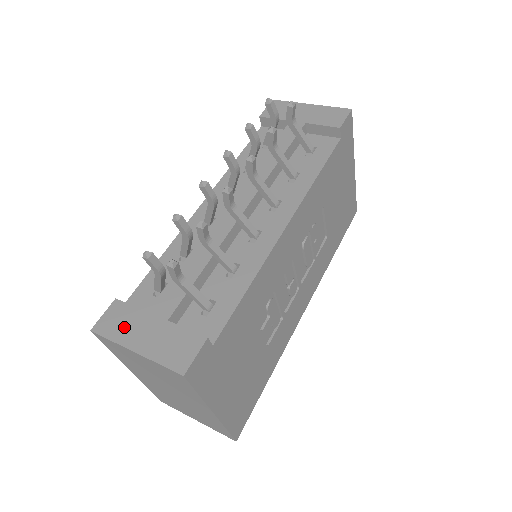
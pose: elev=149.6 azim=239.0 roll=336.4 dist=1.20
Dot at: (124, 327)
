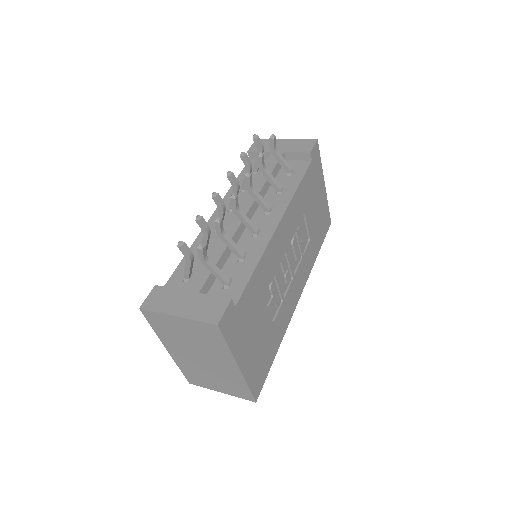
Dot at: (166, 302)
